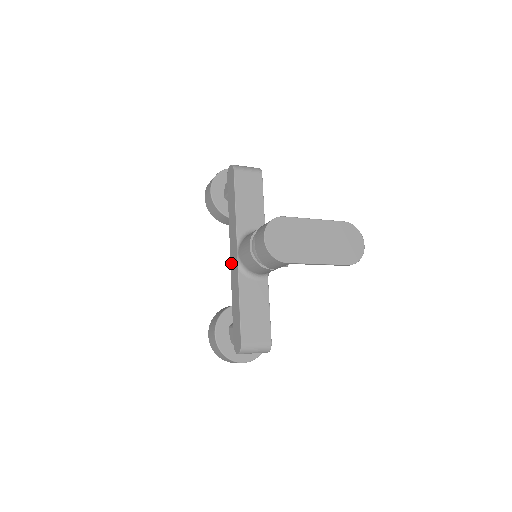
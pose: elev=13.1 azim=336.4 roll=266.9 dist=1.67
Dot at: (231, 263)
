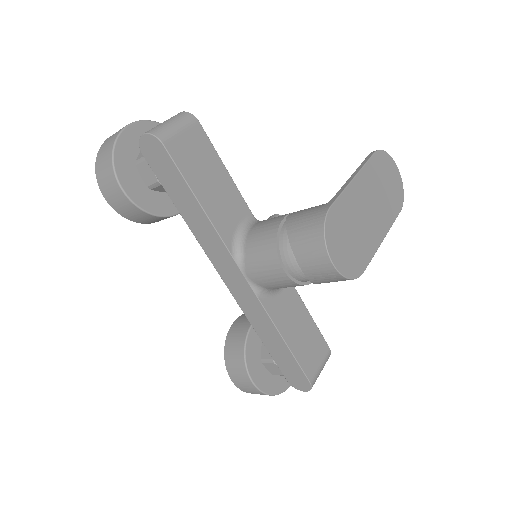
Dot at: (230, 288)
